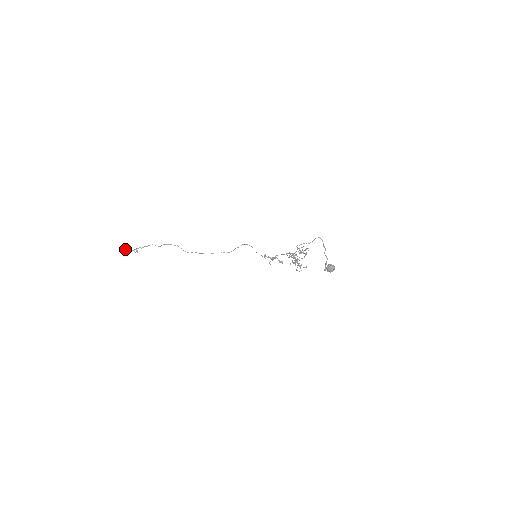
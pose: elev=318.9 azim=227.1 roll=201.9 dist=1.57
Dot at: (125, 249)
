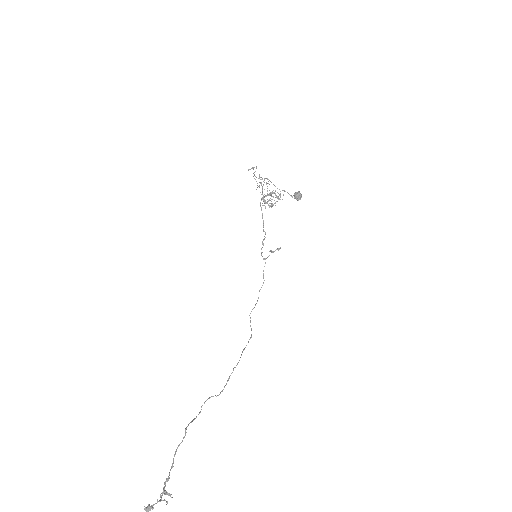
Dot at: (146, 509)
